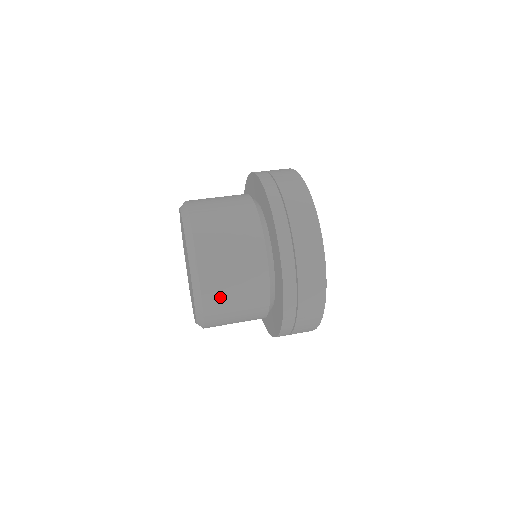
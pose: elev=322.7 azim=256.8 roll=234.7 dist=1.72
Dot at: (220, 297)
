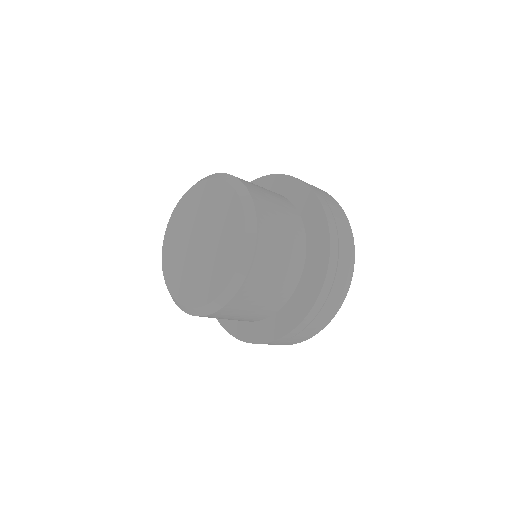
Dot at: (269, 254)
